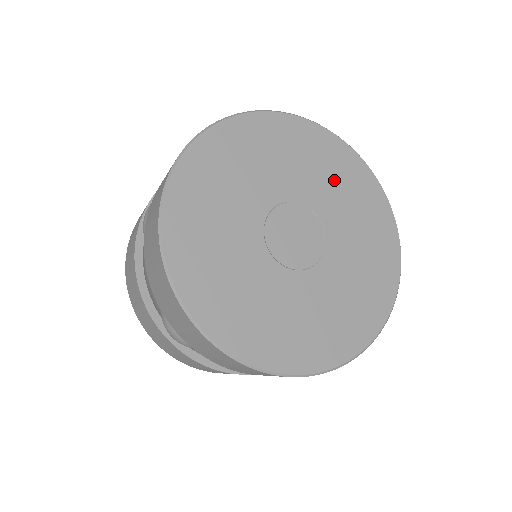
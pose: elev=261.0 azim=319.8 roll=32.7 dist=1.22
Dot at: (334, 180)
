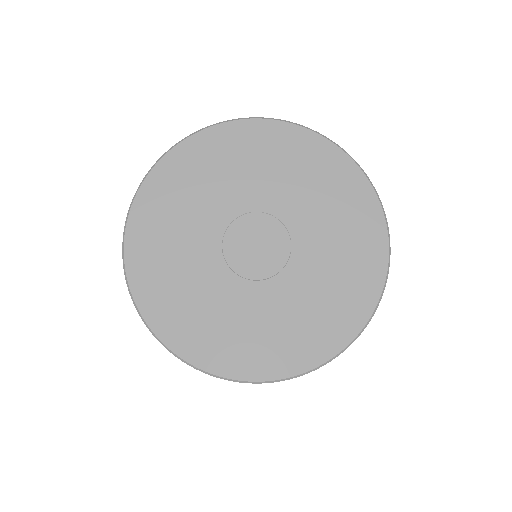
Dot at: (319, 193)
